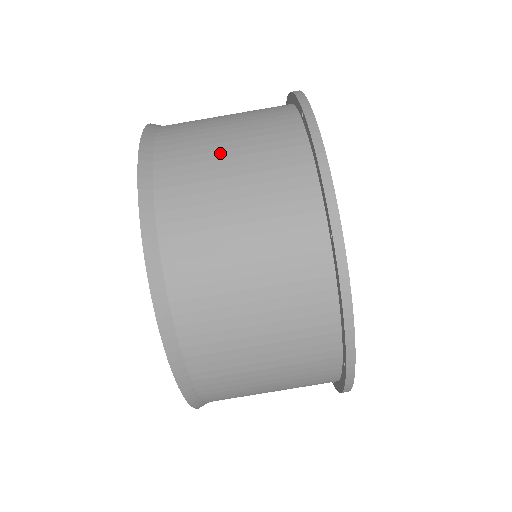
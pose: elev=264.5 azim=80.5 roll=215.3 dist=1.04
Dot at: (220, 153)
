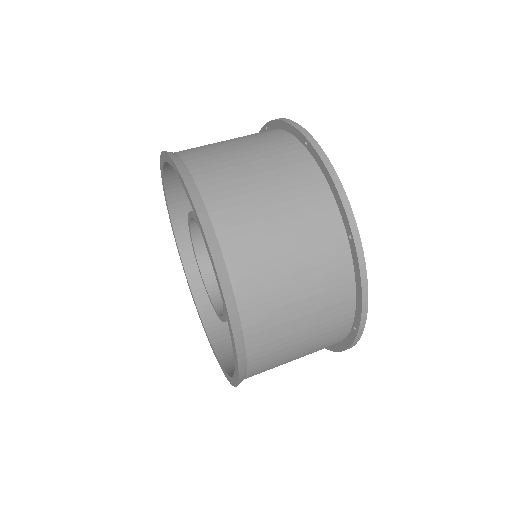
Dot at: occluded
